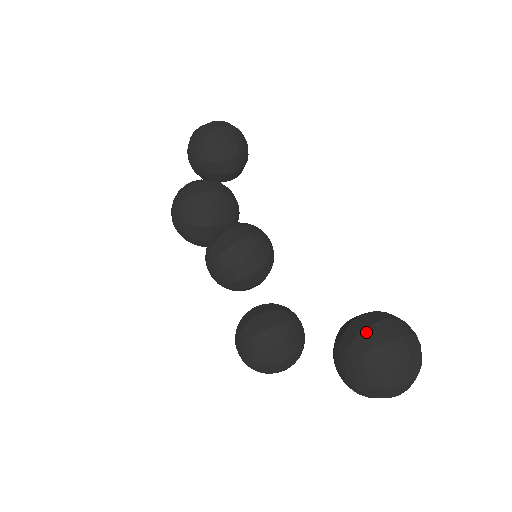
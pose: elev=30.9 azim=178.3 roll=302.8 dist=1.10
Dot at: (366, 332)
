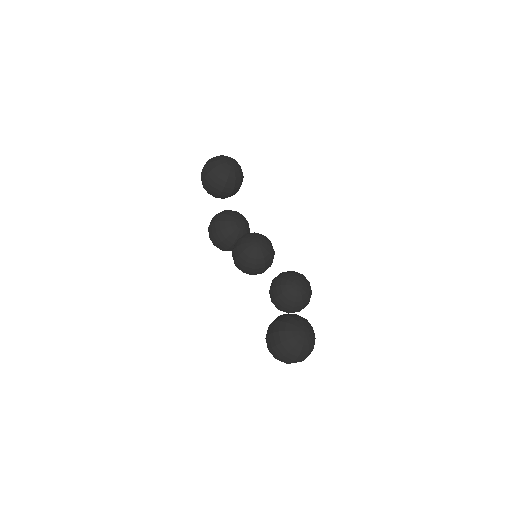
Dot at: (266, 339)
